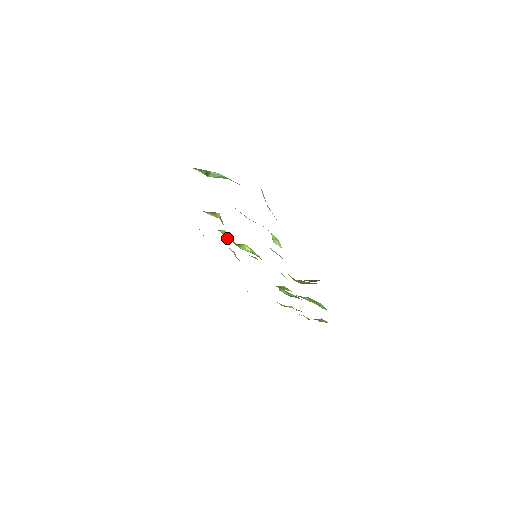
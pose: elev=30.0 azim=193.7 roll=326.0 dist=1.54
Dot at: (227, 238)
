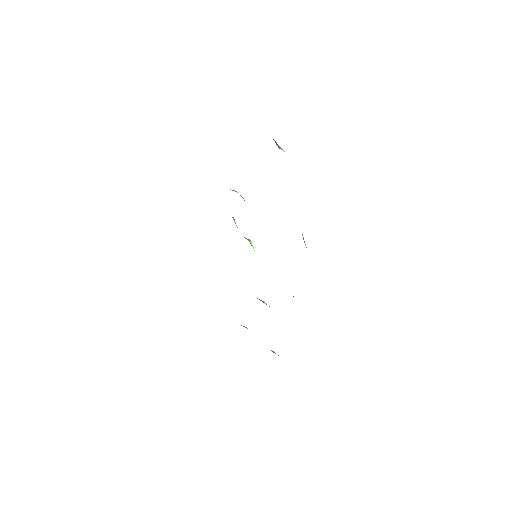
Dot at: occluded
